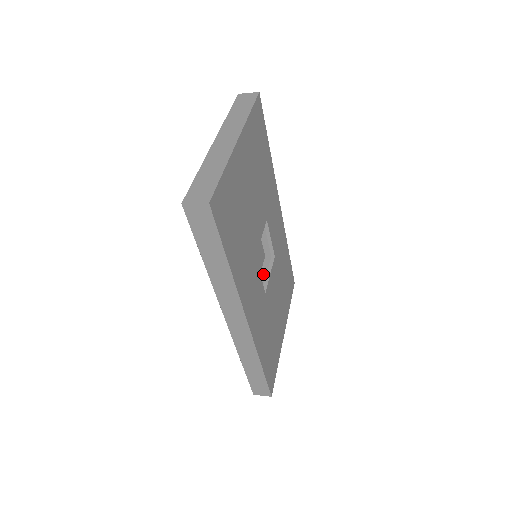
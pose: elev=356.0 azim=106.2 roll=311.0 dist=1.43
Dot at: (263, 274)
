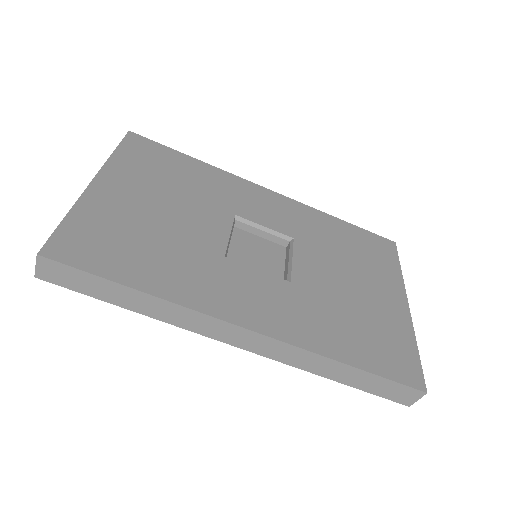
Dot at: (286, 266)
